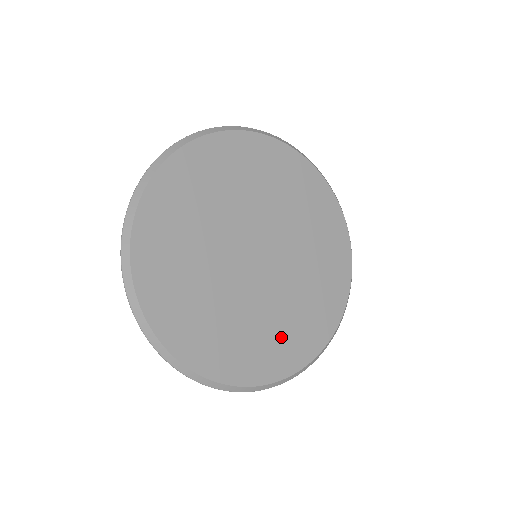
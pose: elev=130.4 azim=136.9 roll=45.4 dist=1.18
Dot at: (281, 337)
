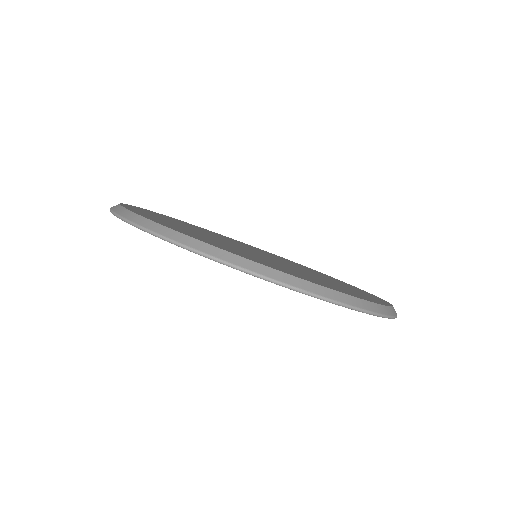
Dot at: occluded
